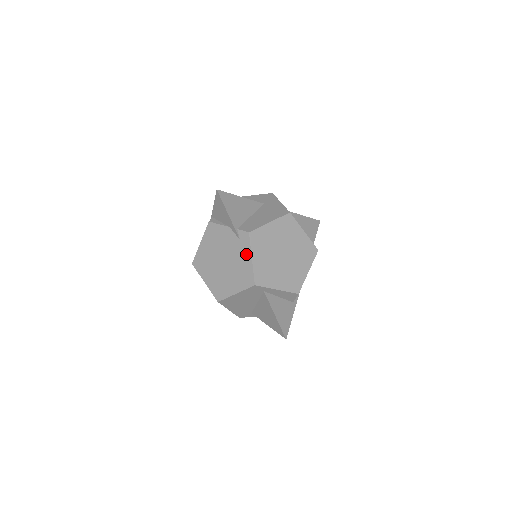
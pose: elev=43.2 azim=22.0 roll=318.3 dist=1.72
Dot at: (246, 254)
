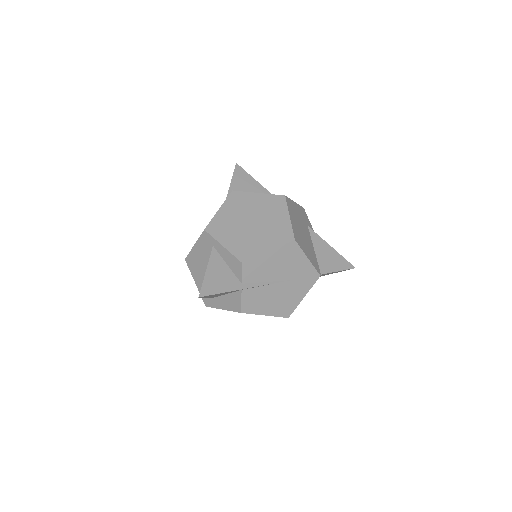
Dot at: occluded
